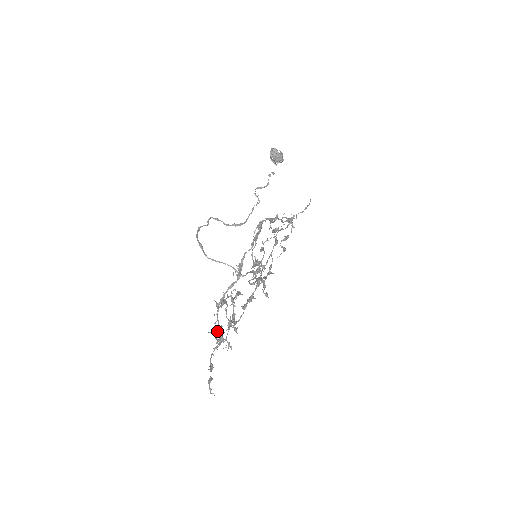
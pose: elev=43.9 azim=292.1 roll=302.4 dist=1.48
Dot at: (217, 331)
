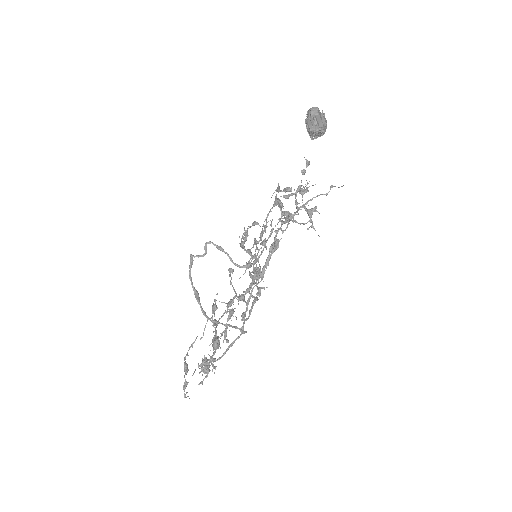
Dot at: (204, 368)
